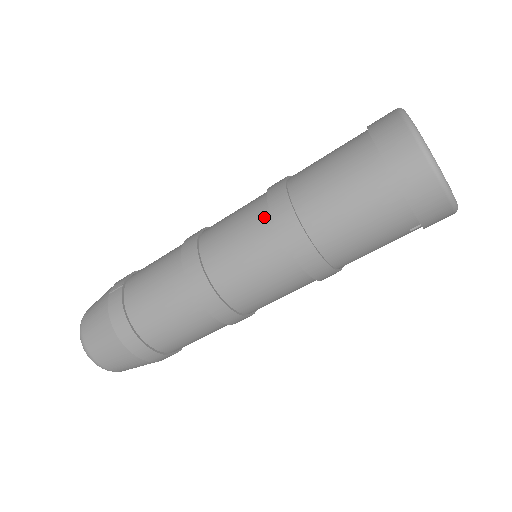
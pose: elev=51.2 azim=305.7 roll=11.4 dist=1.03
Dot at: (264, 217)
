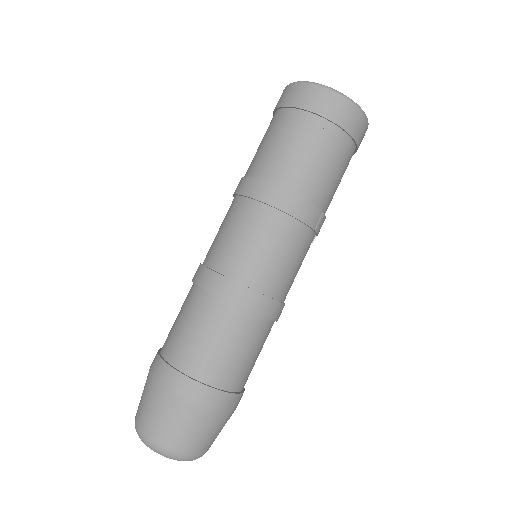
Dot at: occluded
